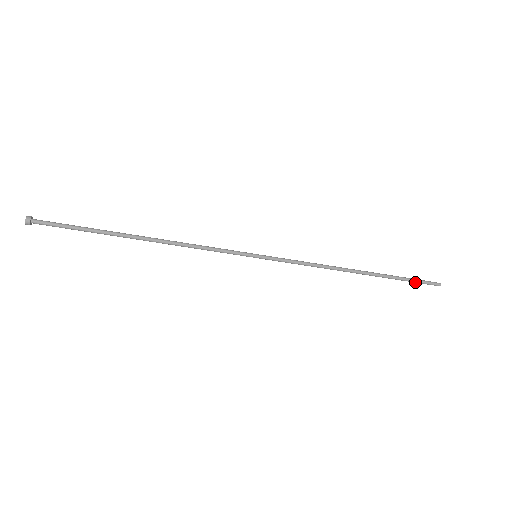
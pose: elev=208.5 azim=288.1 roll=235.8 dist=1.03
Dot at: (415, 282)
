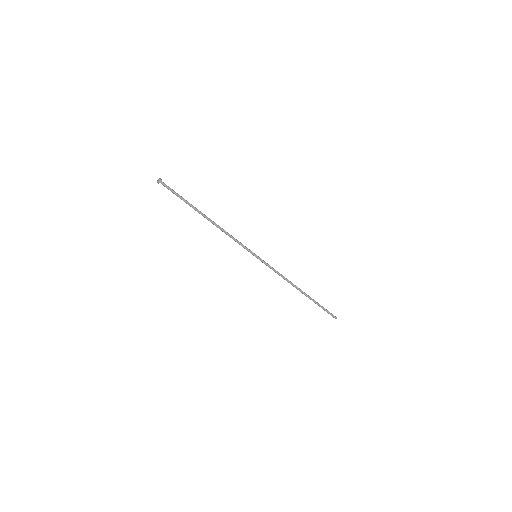
Dot at: (326, 310)
